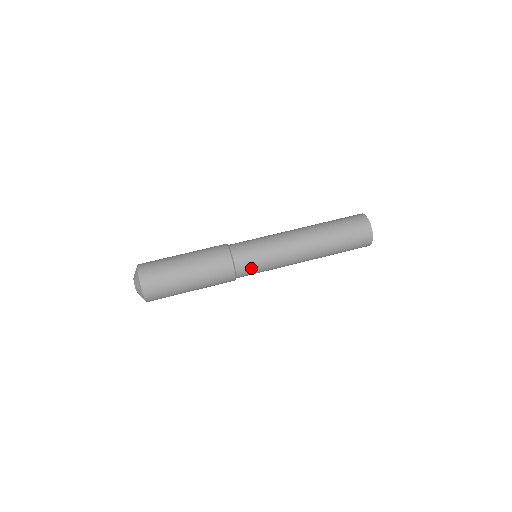
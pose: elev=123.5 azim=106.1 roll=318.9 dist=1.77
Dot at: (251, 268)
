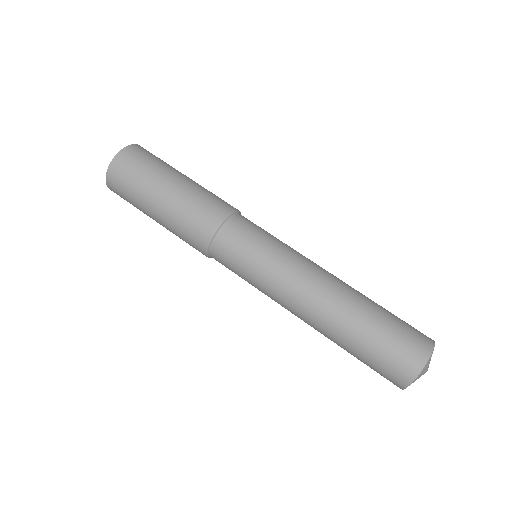
Dot at: (235, 250)
